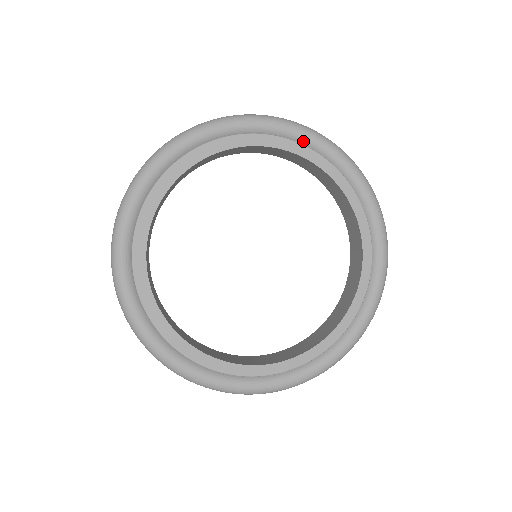
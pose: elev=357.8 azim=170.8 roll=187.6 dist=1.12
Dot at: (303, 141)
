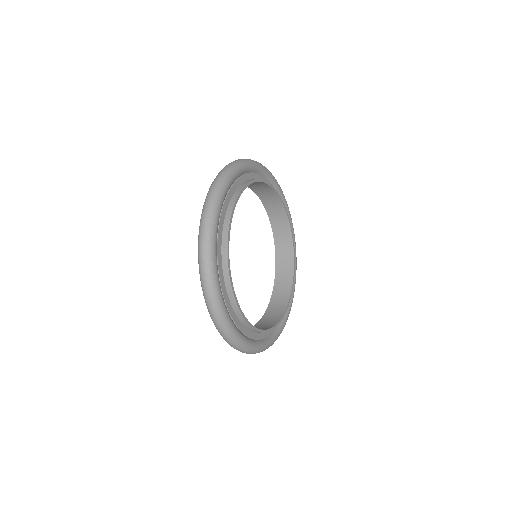
Dot at: occluded
